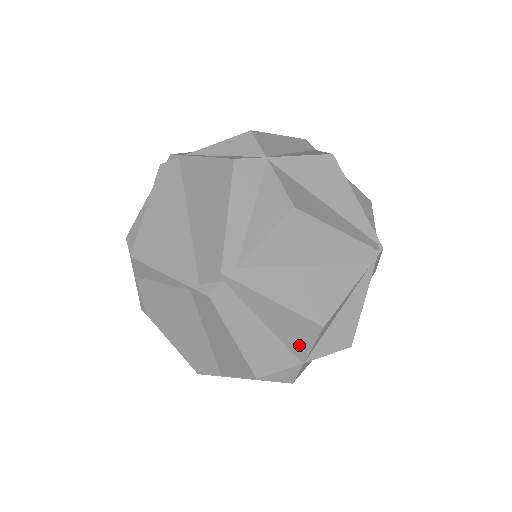
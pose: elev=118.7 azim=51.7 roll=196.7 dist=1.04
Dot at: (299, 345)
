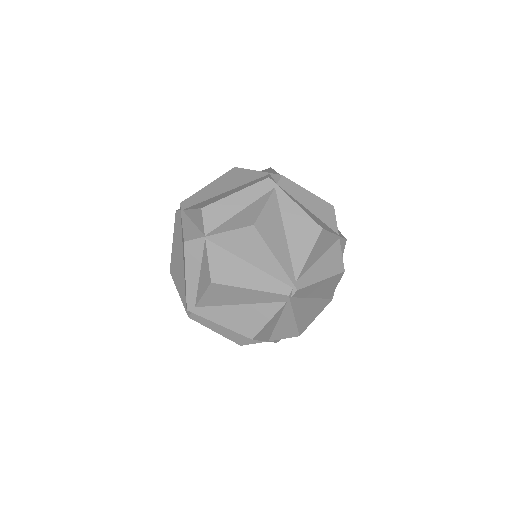
Dot at: occluded
